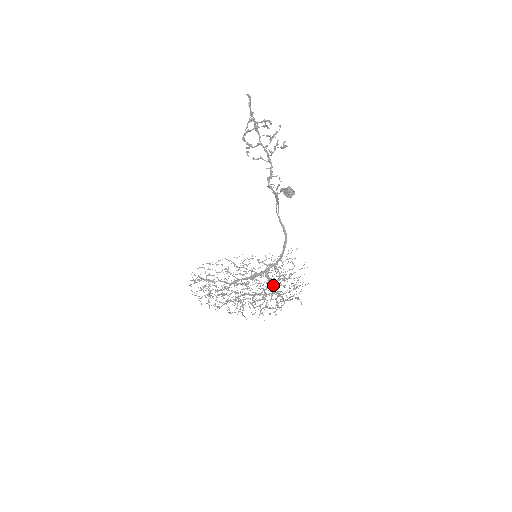
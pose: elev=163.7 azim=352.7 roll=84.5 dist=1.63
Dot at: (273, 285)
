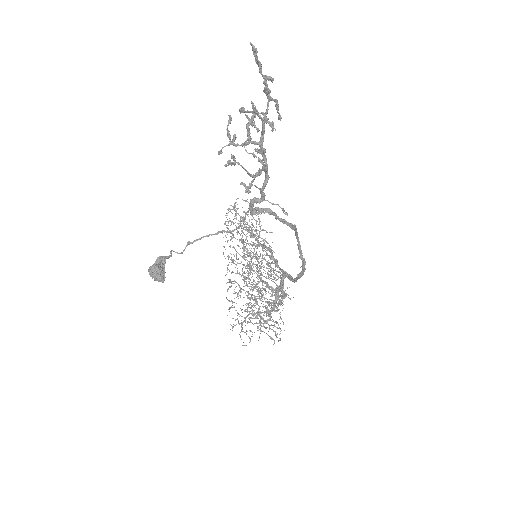
Dot at: (256, 300)
